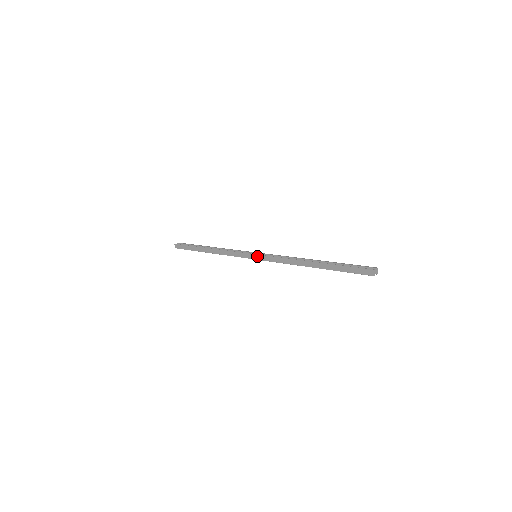
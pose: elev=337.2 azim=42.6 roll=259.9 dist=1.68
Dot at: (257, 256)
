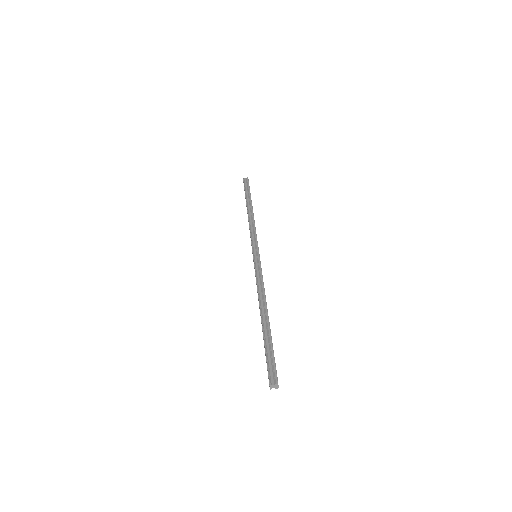
Dot at: (253, 258)
